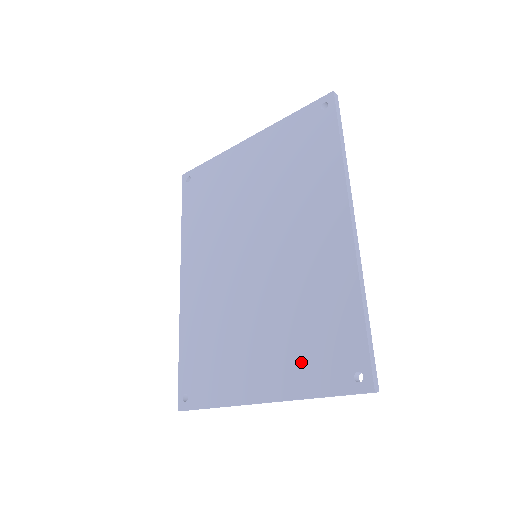
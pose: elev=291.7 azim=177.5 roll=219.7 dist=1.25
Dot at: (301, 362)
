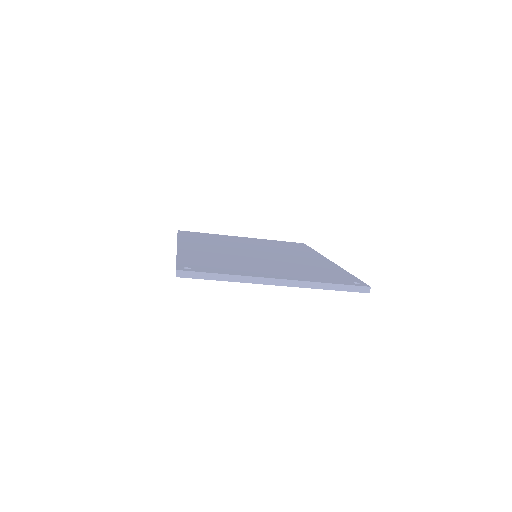
Dot at: (311, 275)
